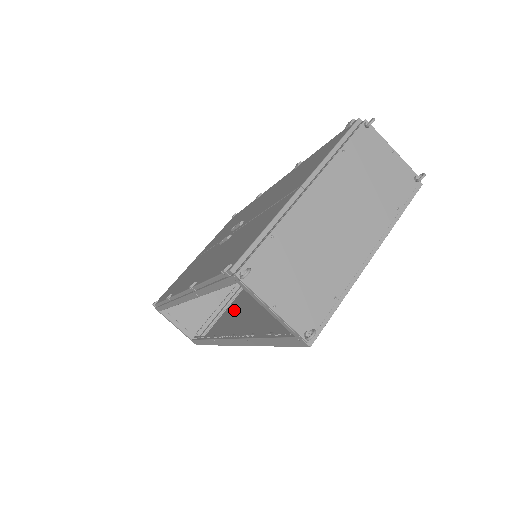
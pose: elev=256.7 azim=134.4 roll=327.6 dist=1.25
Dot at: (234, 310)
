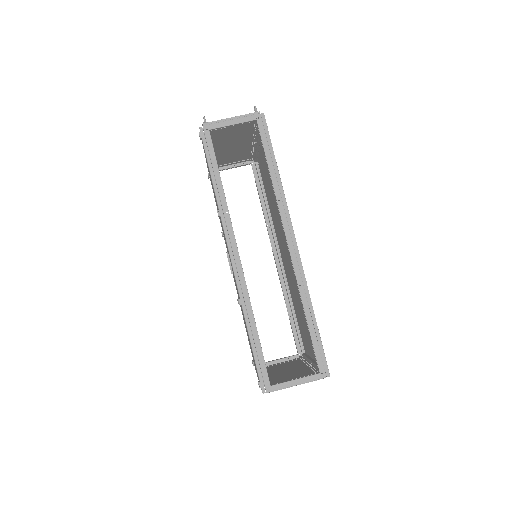
Dot at: occluded
